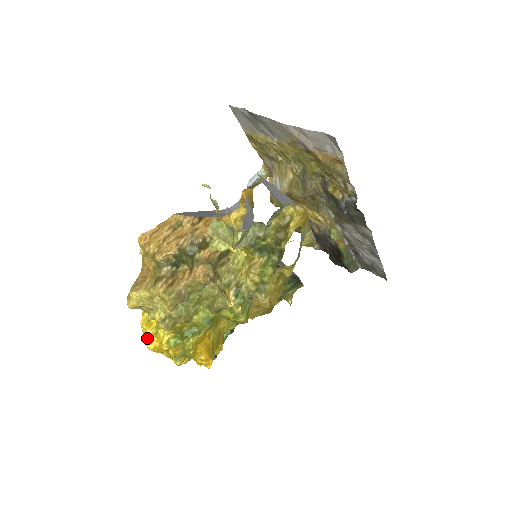
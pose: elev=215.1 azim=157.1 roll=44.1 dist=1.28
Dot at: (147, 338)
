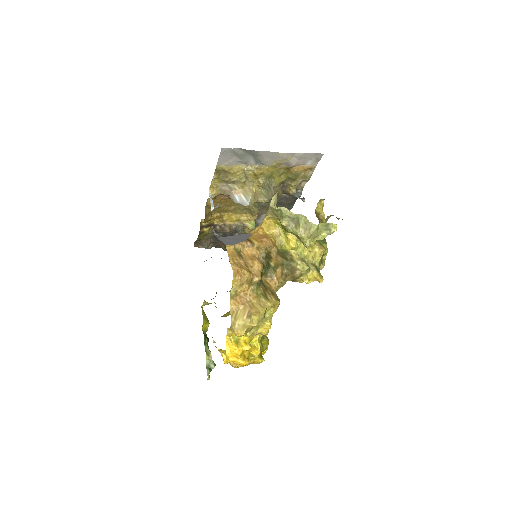
Dot at: (242, 357)
